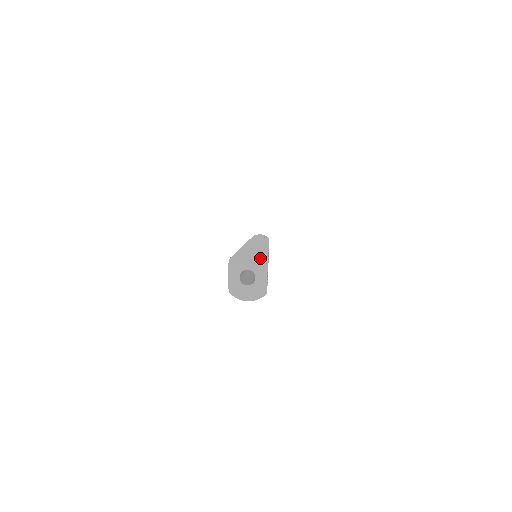
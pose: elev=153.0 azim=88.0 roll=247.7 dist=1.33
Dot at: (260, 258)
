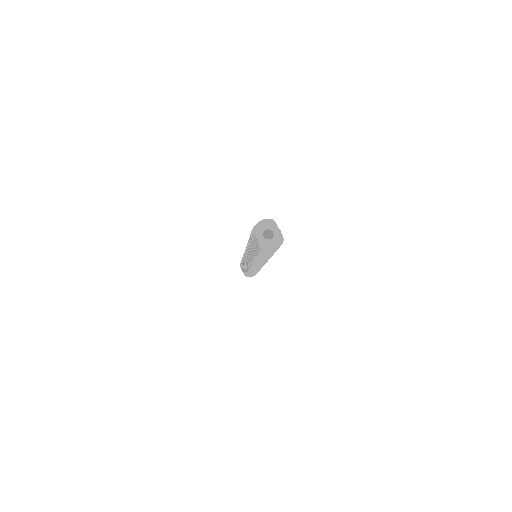
Dot at: (269, 220)
